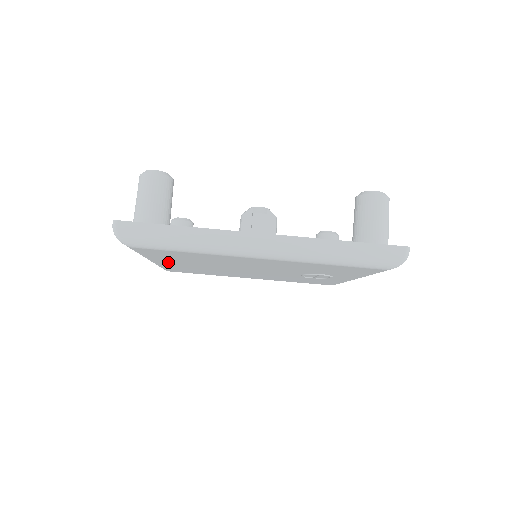
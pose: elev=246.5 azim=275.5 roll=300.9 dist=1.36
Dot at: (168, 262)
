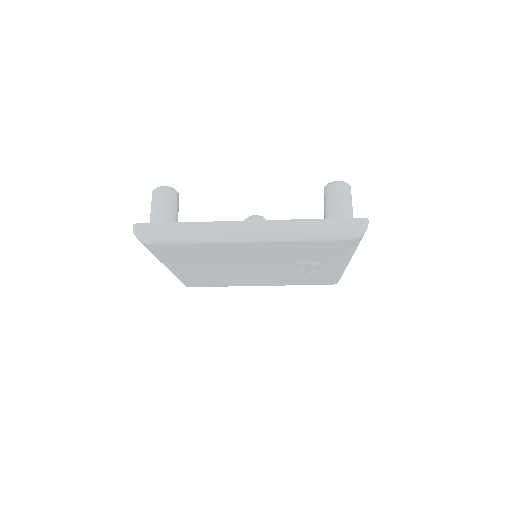
Dot at: (183, 267)
